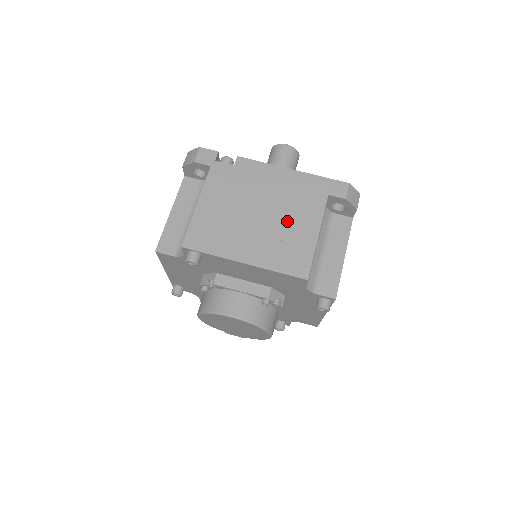
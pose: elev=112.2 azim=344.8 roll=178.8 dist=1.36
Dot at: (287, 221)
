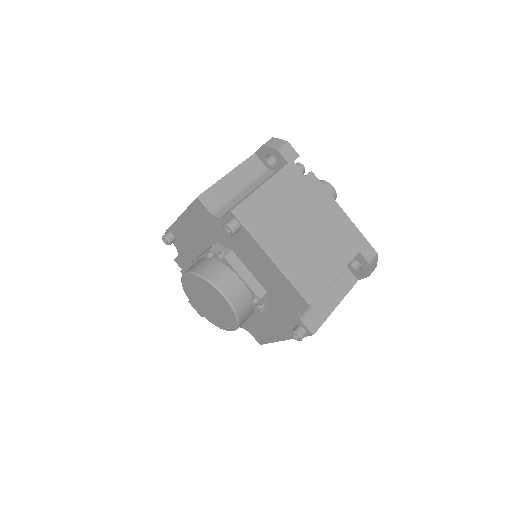
Dot at: (321, 250)
